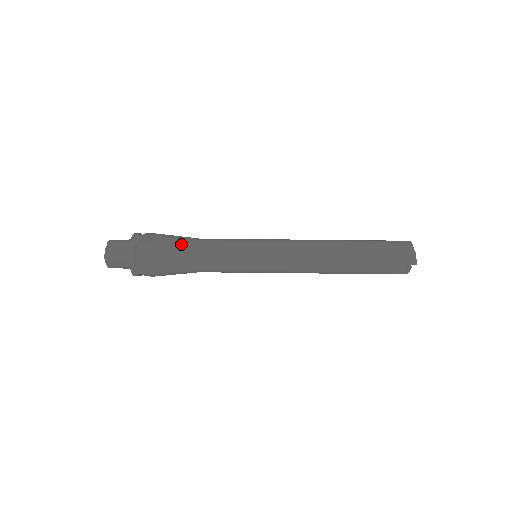
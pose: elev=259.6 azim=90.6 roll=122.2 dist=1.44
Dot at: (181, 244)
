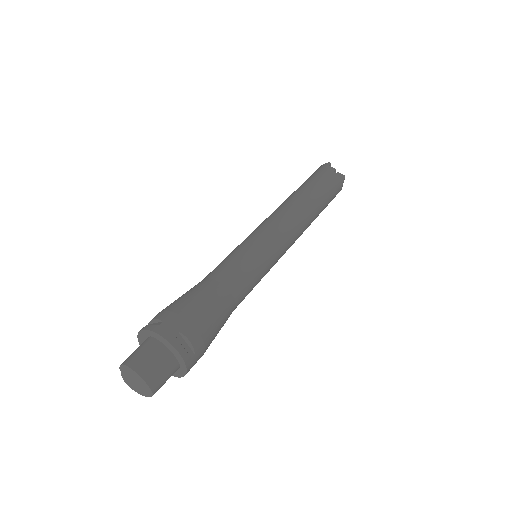
Dot at: occluded
